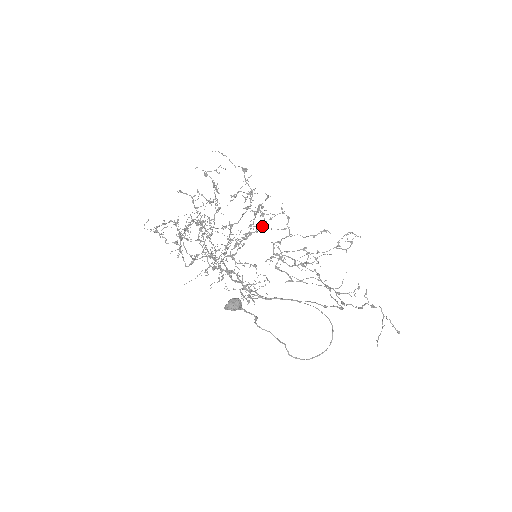
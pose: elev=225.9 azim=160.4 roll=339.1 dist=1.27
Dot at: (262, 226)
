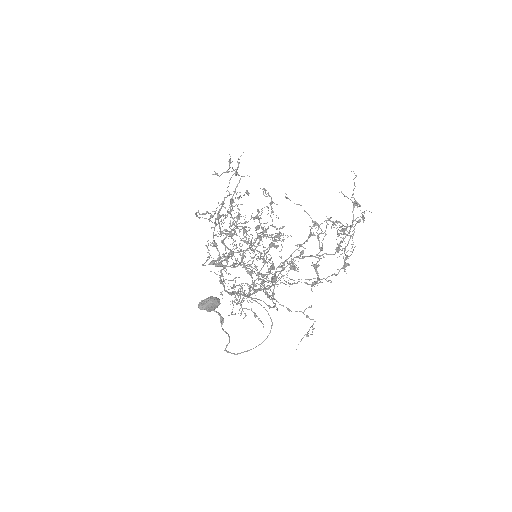
Dot at: occluded
